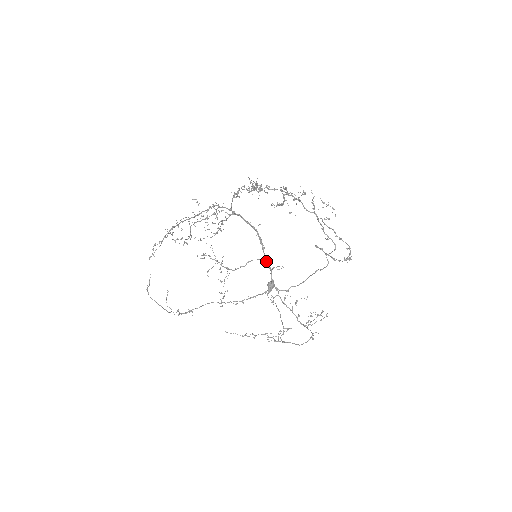
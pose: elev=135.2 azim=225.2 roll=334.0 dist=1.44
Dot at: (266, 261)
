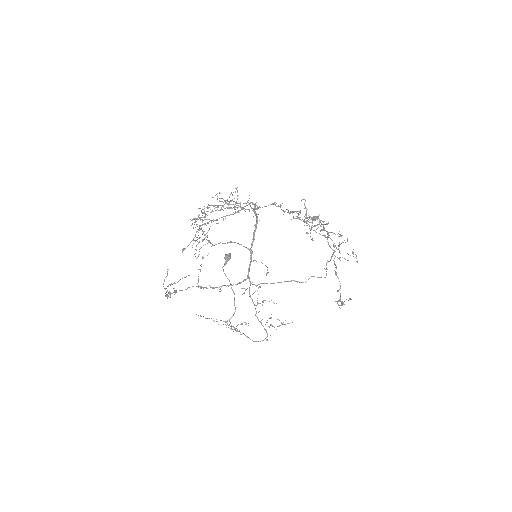
Dot at: (250, 251)
